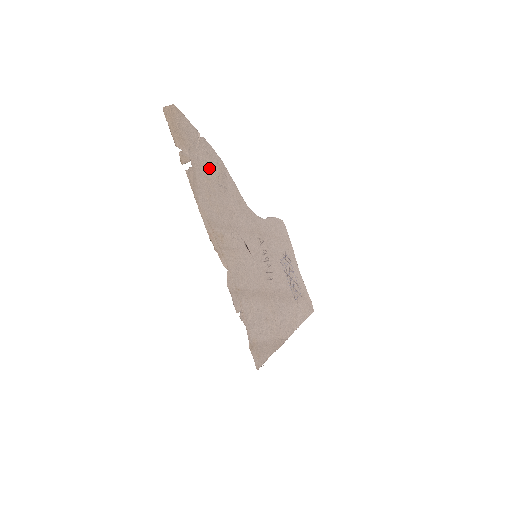
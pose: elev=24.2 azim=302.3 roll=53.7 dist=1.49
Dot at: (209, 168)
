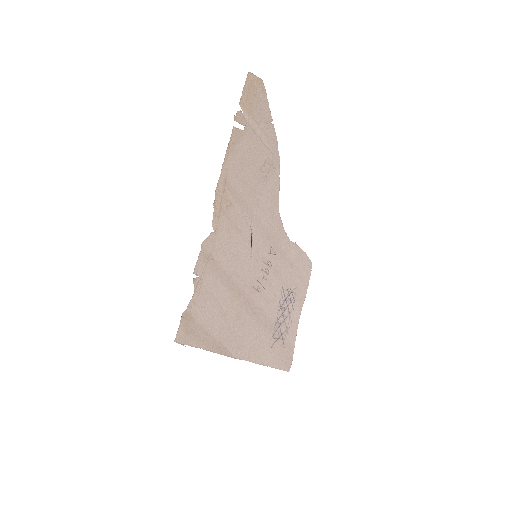
Dot at: (261, 149)
